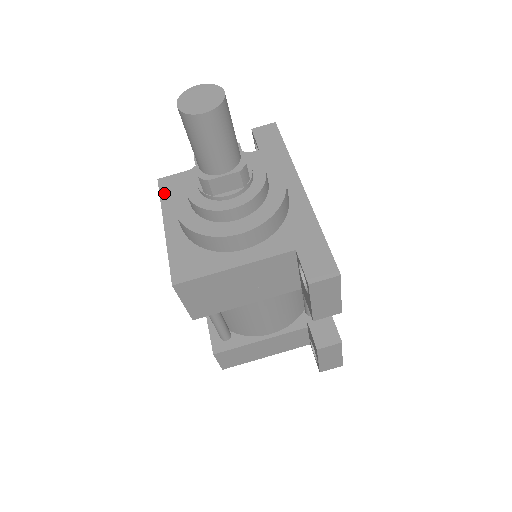
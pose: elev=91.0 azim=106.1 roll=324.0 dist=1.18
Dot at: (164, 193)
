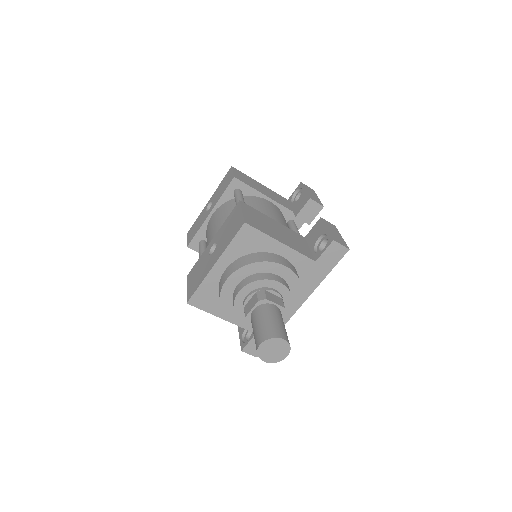
Dot at: (237, 239)
